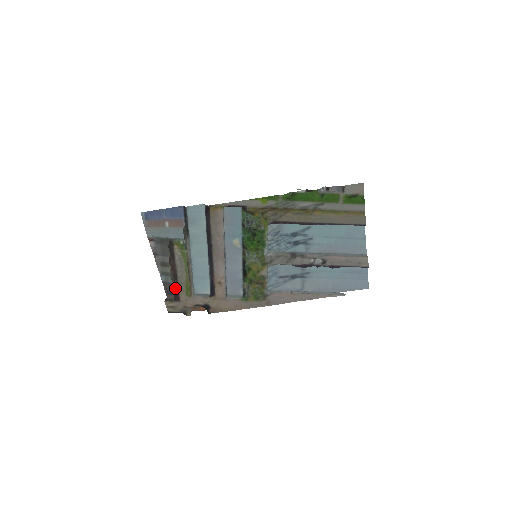
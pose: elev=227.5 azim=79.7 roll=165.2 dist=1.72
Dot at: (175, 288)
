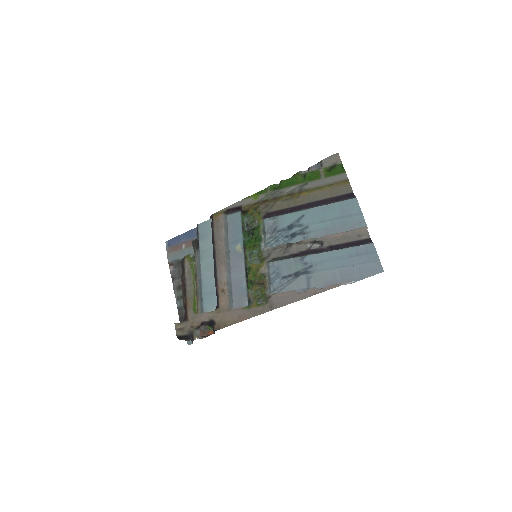
Dot at: (184, 306)
